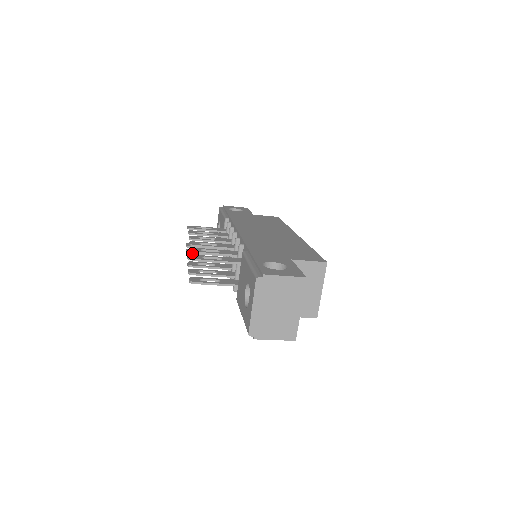
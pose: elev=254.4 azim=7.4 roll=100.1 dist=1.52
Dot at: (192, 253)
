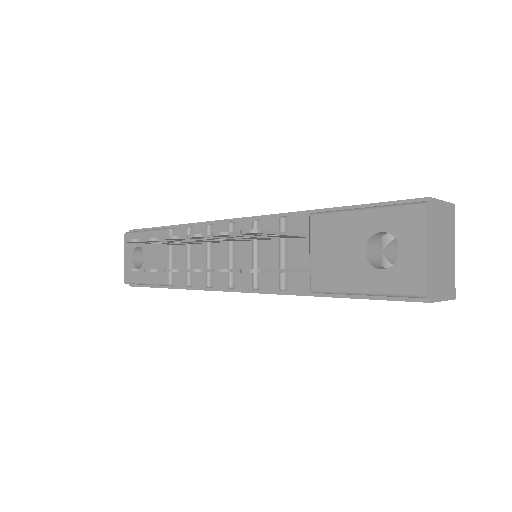
Dot at: (160, 270)
